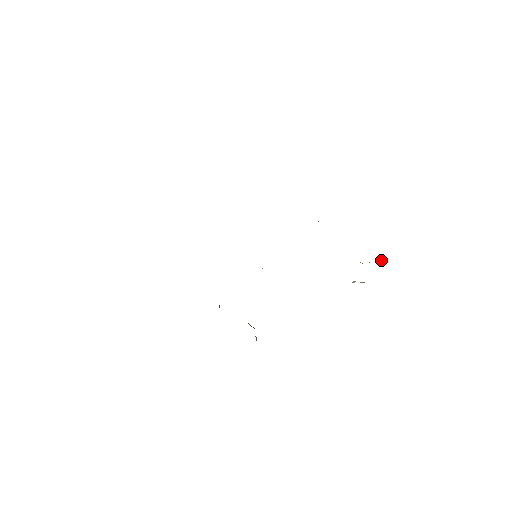
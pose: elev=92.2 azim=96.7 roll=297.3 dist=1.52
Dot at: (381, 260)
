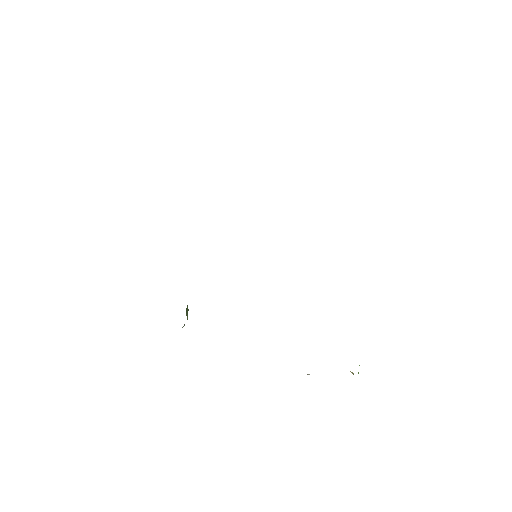
Dot at: occluded
